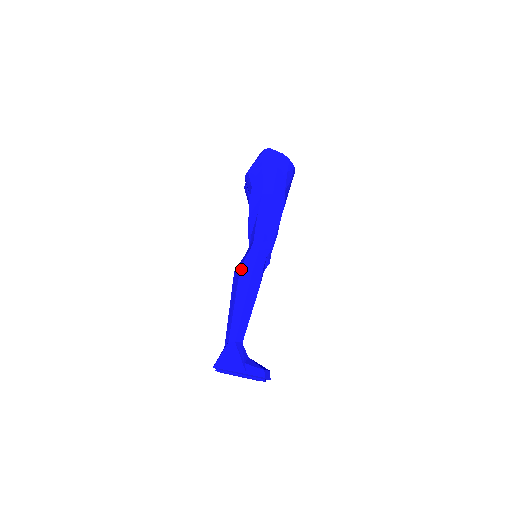
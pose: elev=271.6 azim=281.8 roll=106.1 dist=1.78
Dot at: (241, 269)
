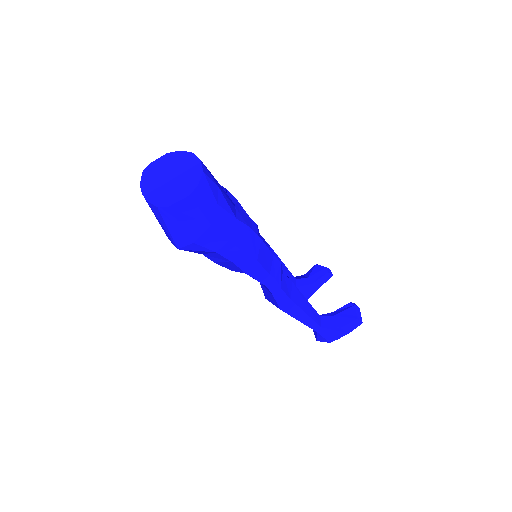
Dot at: (281, 309)
